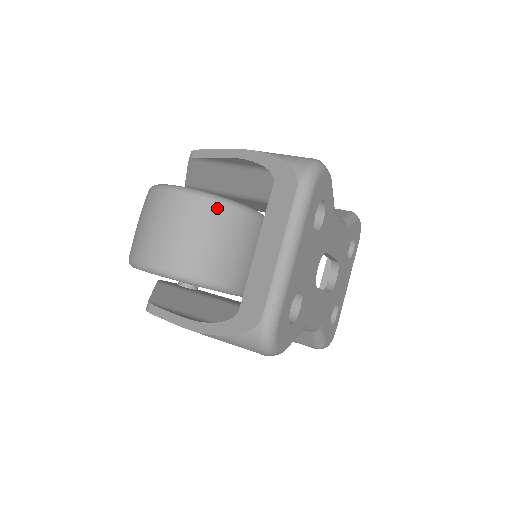
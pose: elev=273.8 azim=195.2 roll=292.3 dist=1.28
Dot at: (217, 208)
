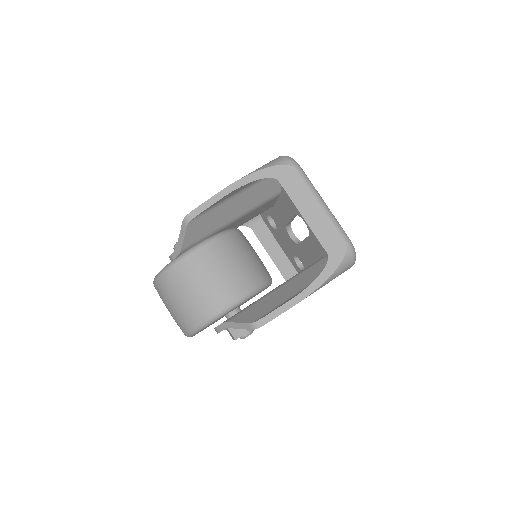
Dot at: (230, 237)
